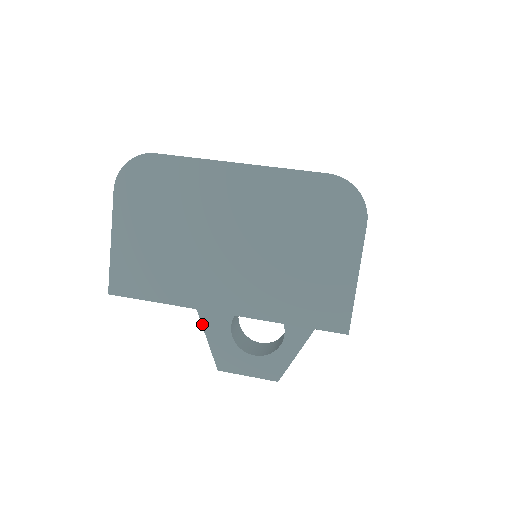
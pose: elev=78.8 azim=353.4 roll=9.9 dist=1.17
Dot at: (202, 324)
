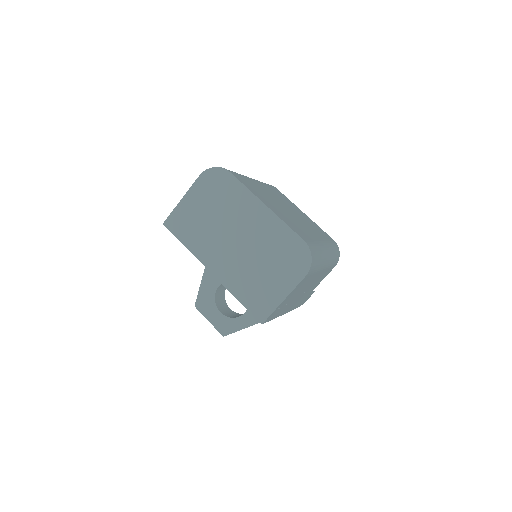
Dot at: (204, 274)
